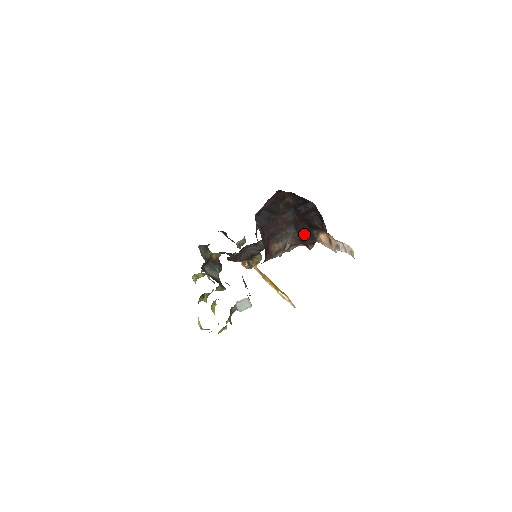
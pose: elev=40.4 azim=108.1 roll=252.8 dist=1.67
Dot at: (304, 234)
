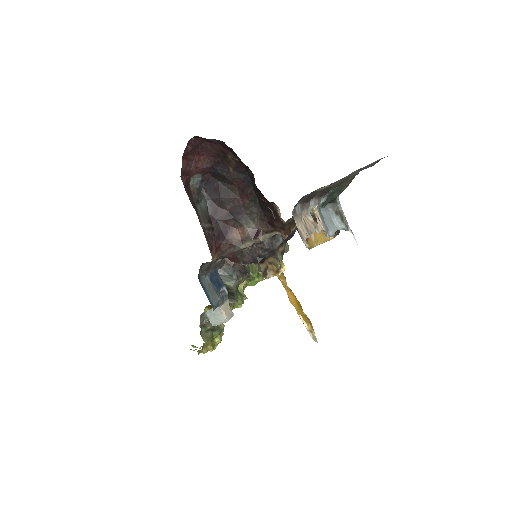
Dot at: (268, 212)
